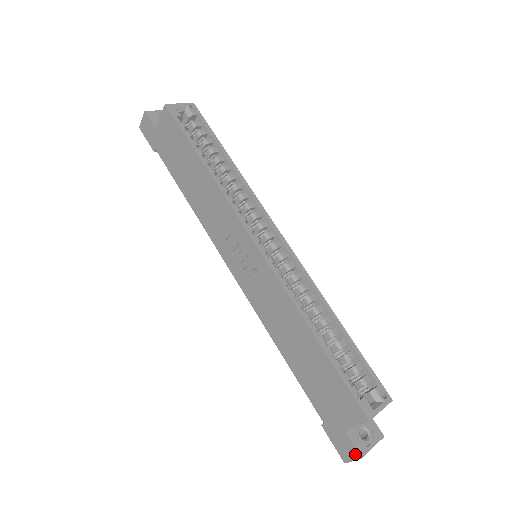
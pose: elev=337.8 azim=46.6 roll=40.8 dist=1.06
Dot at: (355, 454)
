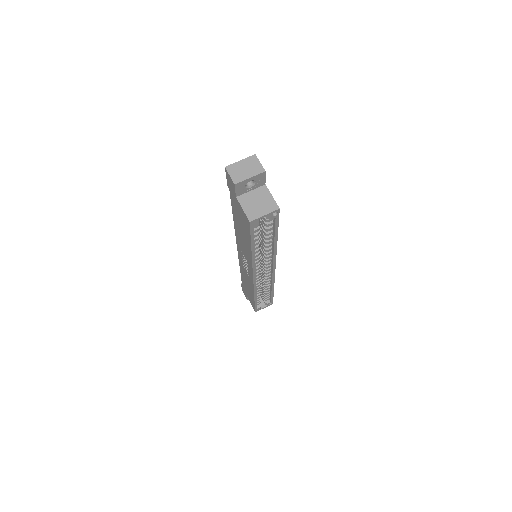
Dot at: (246, 298)
